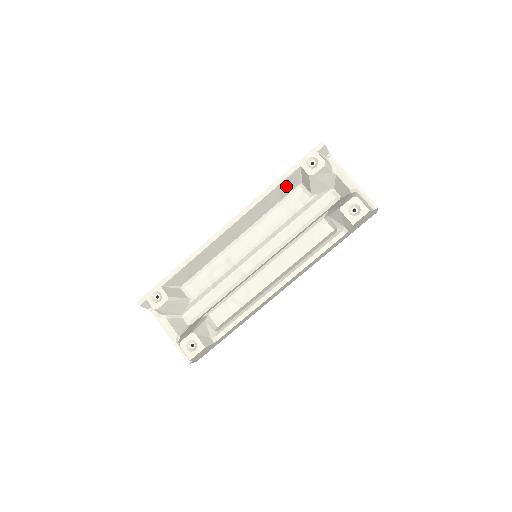
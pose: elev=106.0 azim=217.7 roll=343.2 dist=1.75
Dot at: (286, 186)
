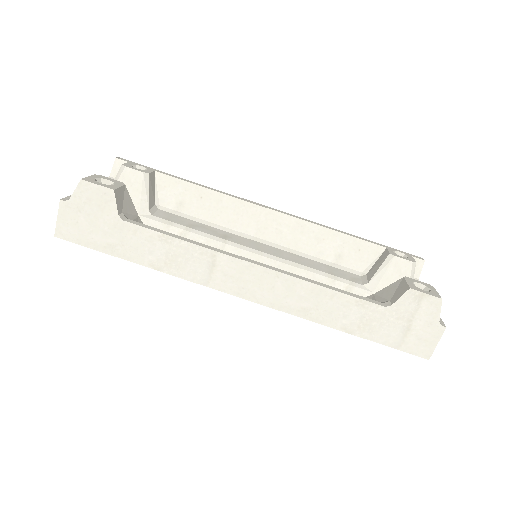
Dot at: (353, 252)
